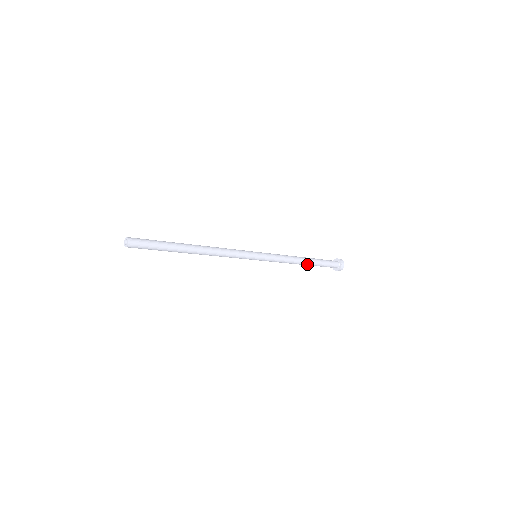
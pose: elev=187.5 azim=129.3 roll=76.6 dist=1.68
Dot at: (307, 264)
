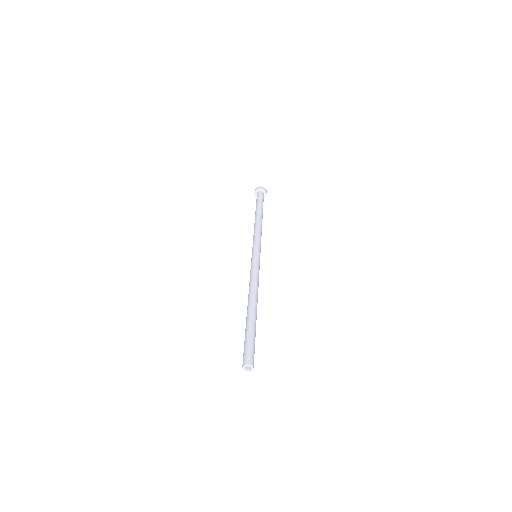
Dot at: occluded
